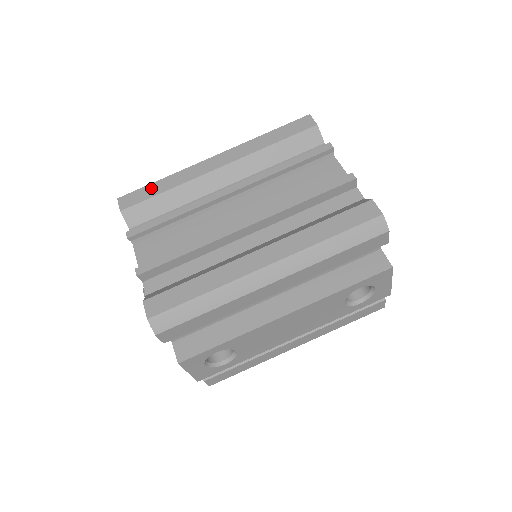
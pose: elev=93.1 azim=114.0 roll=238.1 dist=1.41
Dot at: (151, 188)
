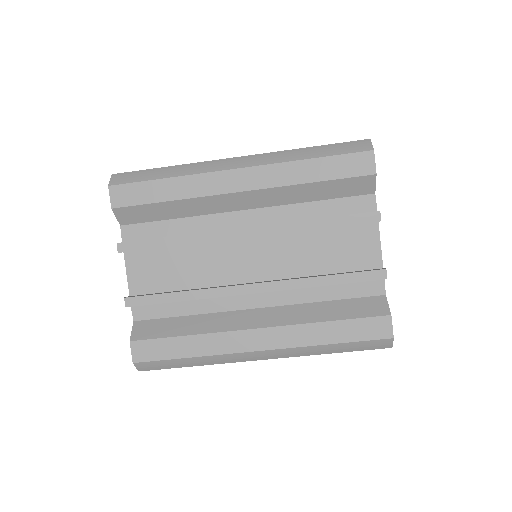
Dot at: (152, 188)
